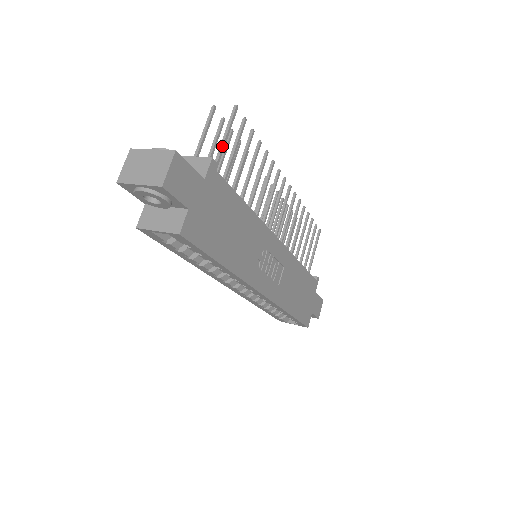
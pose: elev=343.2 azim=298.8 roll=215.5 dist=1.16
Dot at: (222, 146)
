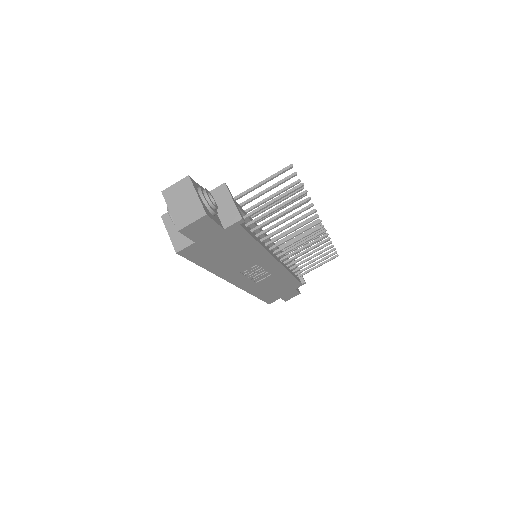
Dot at: (265, 206)
